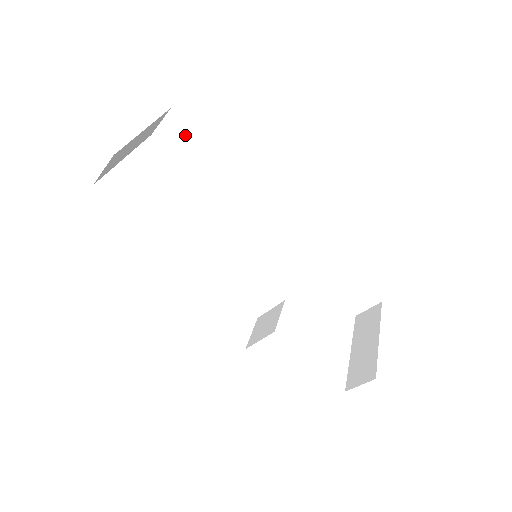
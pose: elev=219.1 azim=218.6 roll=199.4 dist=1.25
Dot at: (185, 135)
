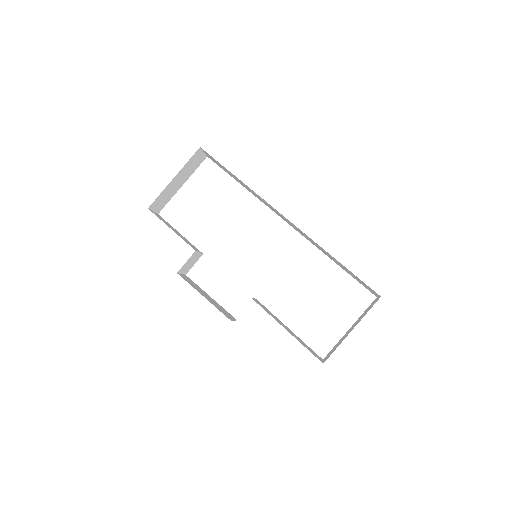
Dot at: (216, 161)
